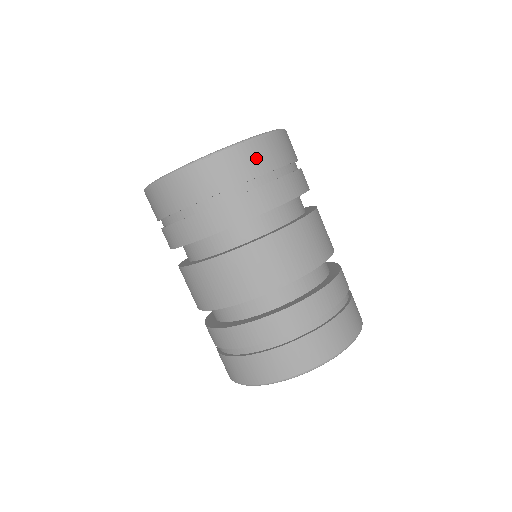
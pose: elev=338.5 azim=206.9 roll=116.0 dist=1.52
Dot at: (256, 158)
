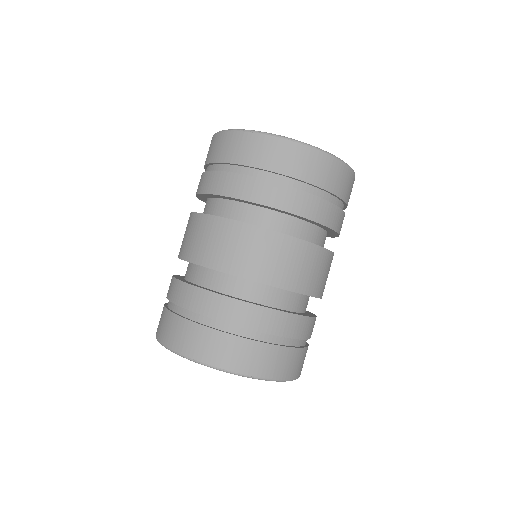
Dot at: (285, 157)
